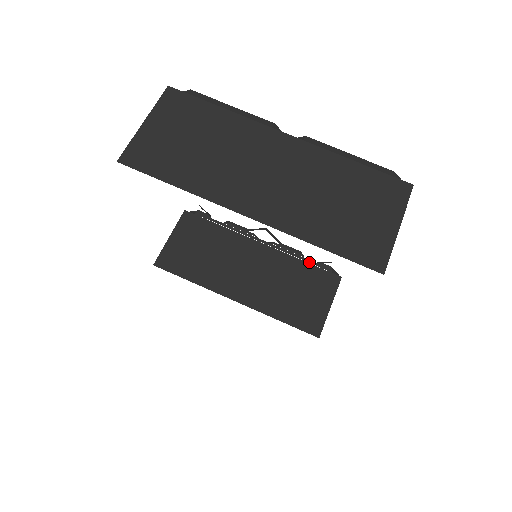
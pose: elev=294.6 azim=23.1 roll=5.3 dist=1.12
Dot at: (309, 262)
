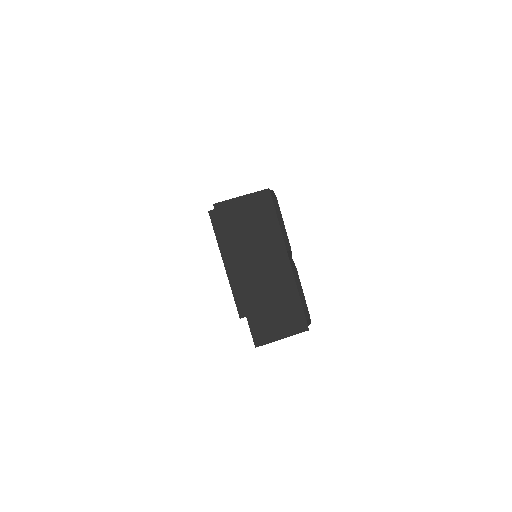
Dot at: occluded
